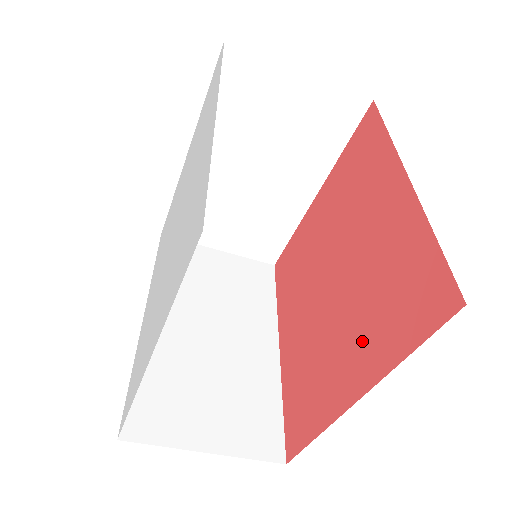
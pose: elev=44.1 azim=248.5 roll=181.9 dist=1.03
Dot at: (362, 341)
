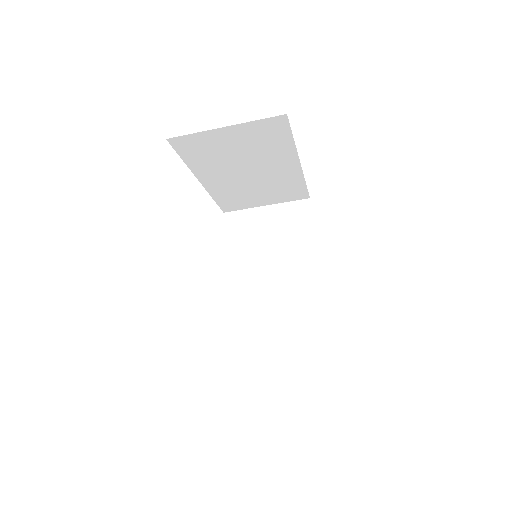
Dot at: occluded
